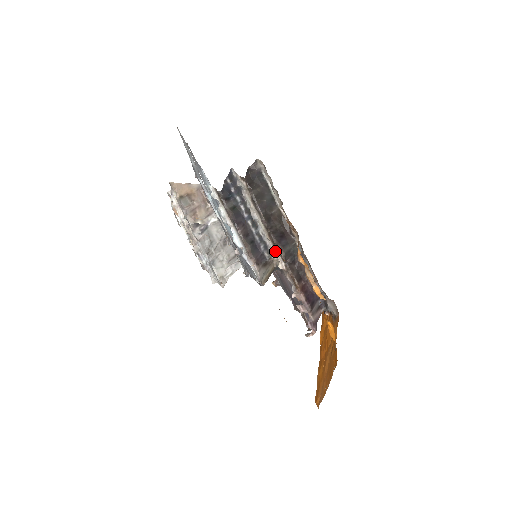
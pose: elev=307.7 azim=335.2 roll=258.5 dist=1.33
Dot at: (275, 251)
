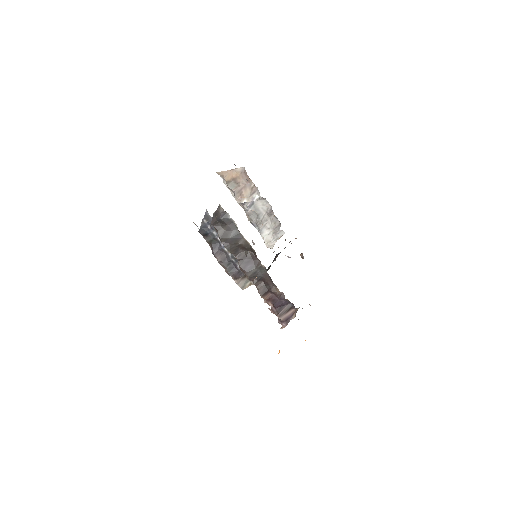
Dot at: occluded
